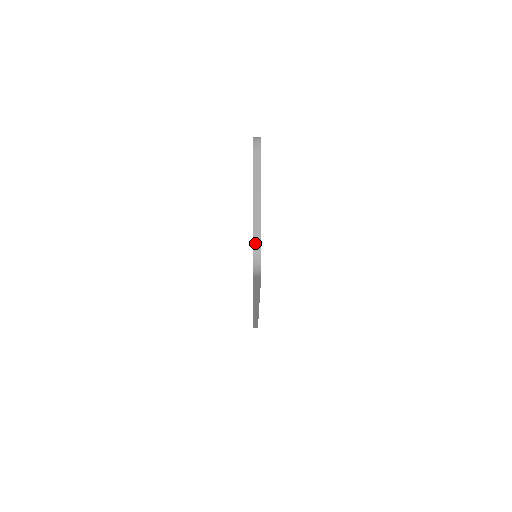
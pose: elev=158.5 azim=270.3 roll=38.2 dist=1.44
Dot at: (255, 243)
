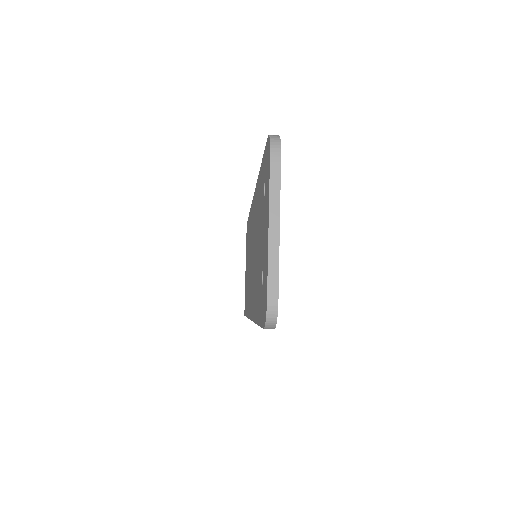
Dot at: (270, 293)
